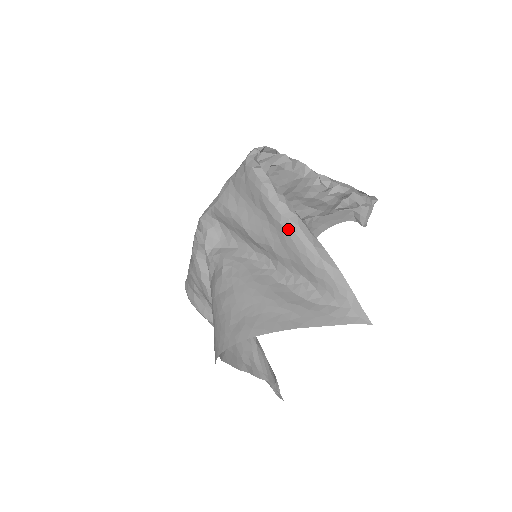
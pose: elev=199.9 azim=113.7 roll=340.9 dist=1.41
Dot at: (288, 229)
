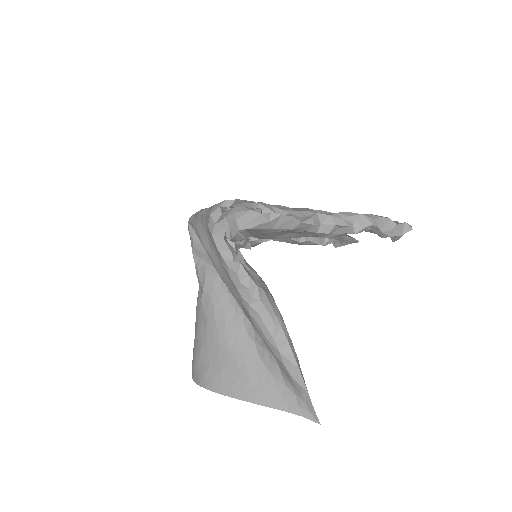
Dot at: (248, 312)
